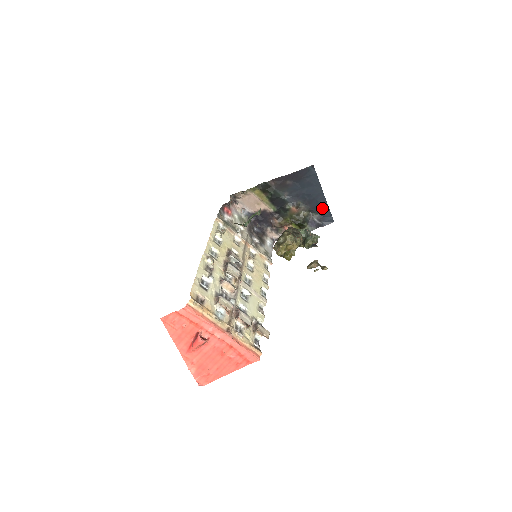
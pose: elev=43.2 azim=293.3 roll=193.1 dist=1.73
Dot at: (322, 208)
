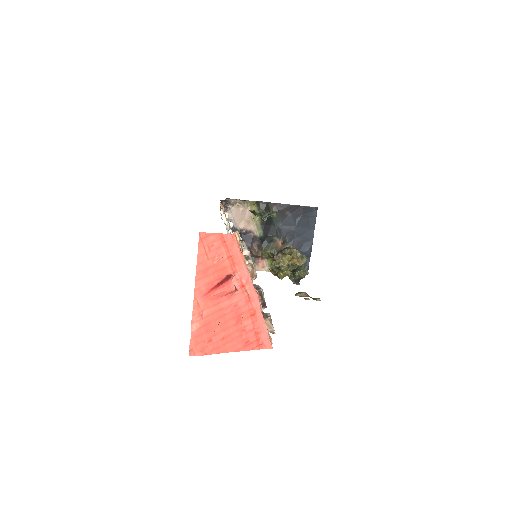
Dot at: occluded
